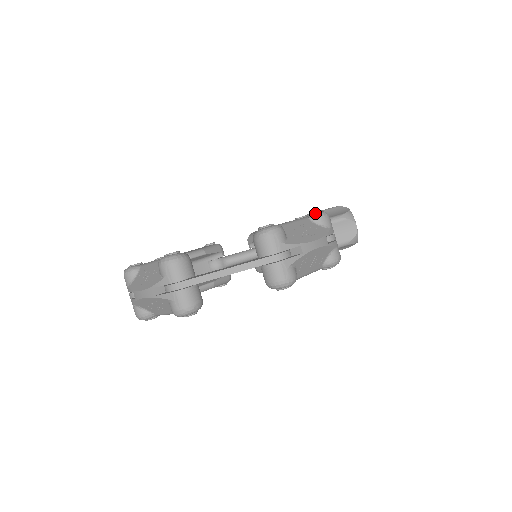
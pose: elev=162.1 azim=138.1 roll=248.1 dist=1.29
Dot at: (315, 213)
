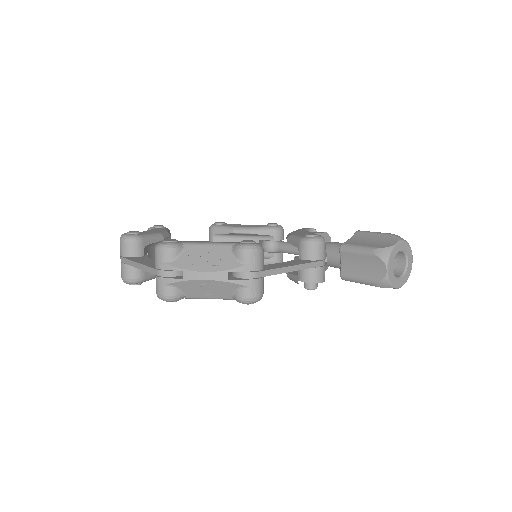
Dot at: (240, 243)
